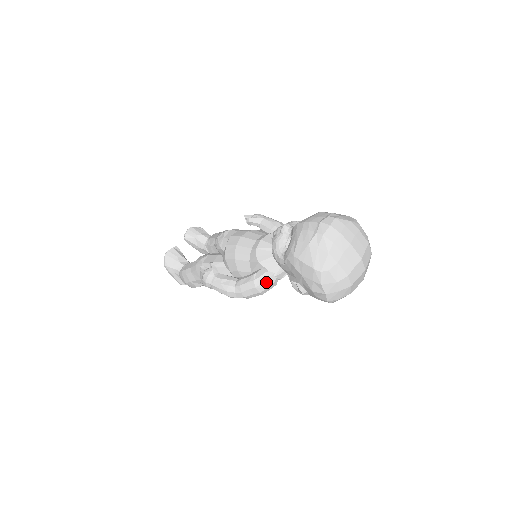
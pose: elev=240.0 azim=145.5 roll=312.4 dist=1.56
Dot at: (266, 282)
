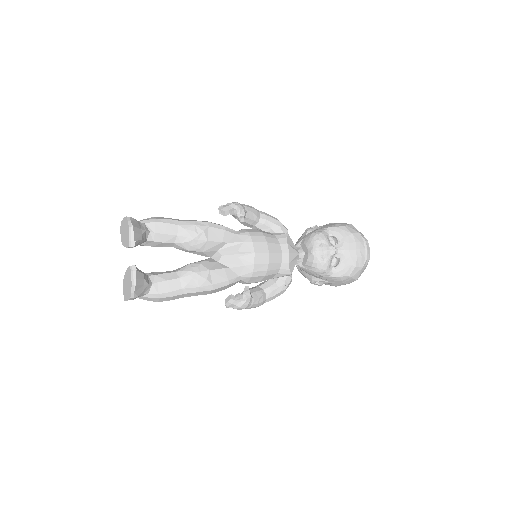
Dot at: occluded
